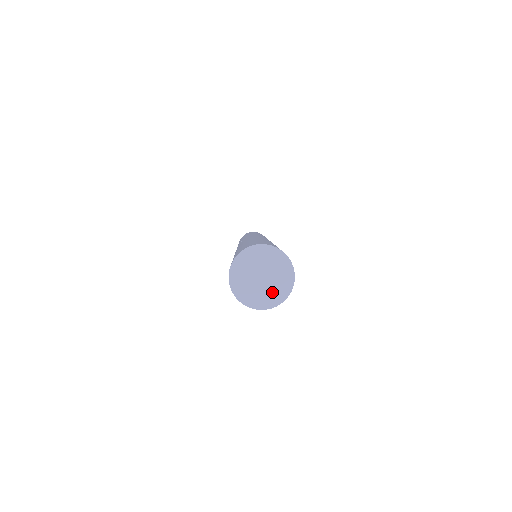
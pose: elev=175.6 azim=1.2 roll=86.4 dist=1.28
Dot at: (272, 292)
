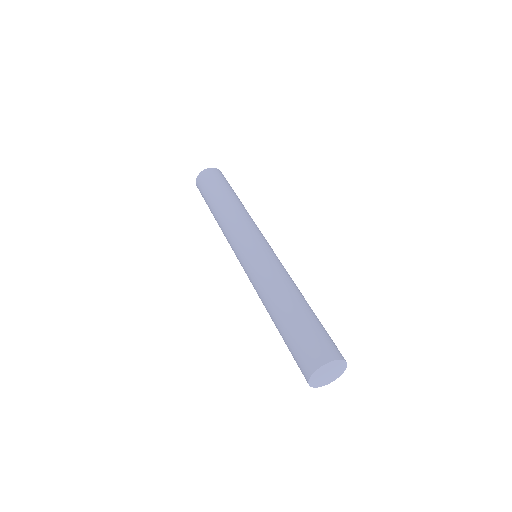
Dot at: (338, 371)
